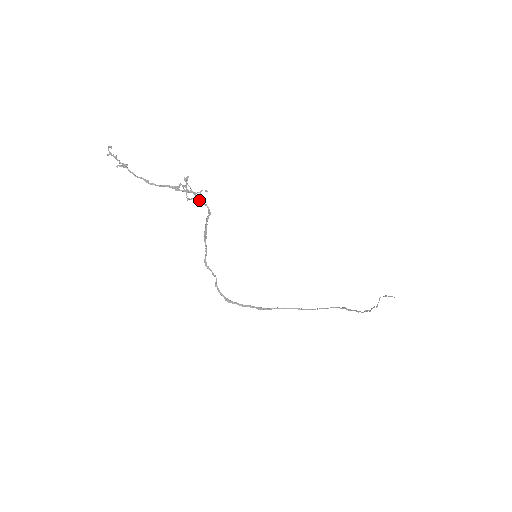
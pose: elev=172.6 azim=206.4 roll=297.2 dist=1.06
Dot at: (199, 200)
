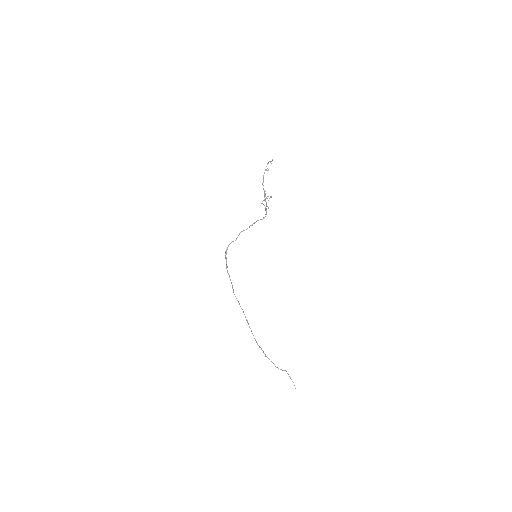
Dot at: (266, 209)
